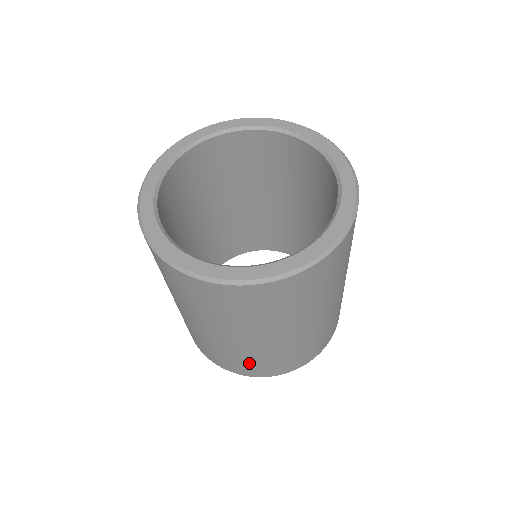
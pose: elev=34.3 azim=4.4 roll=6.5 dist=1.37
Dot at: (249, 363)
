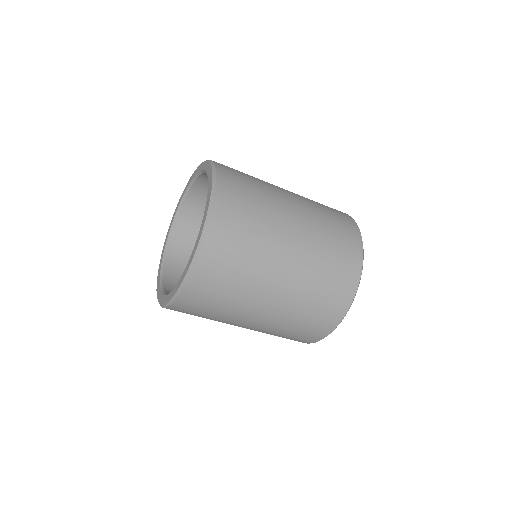
Dot at: (283, 337)
